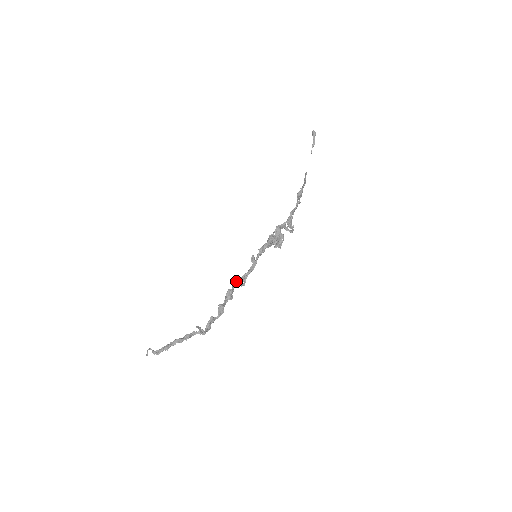
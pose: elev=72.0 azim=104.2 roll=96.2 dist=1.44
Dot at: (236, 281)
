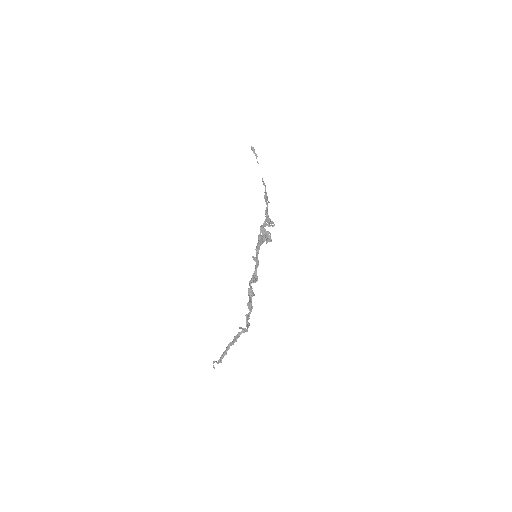
Dot at: (250, 280)
